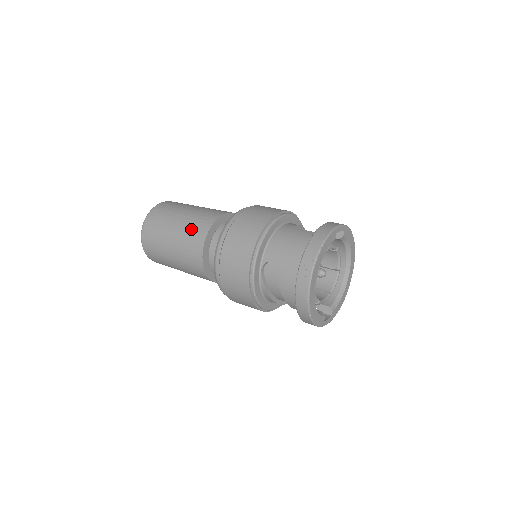
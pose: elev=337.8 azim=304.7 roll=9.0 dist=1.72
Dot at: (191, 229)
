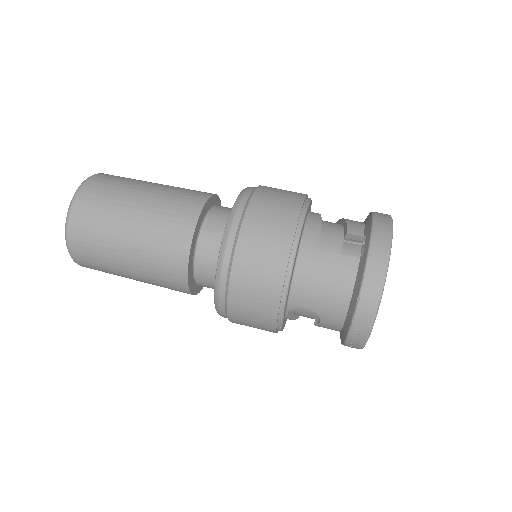
Dot at: (157, 260)
